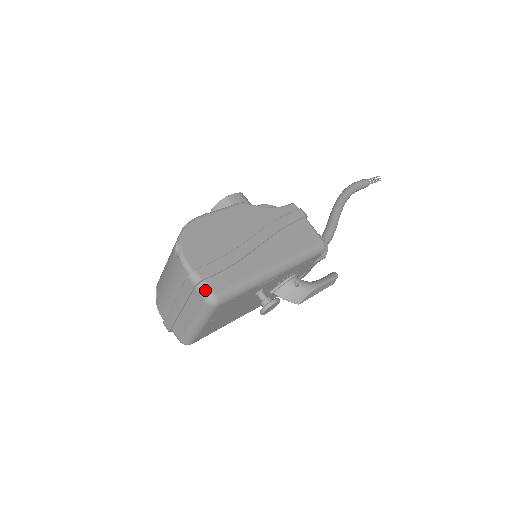
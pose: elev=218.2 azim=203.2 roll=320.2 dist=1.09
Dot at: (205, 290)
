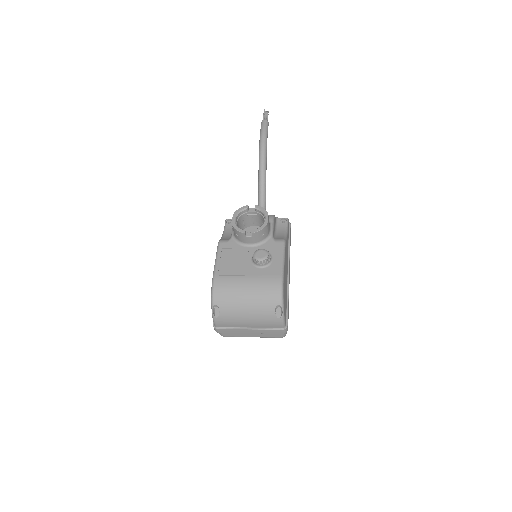
Dot at: (285, 333)
